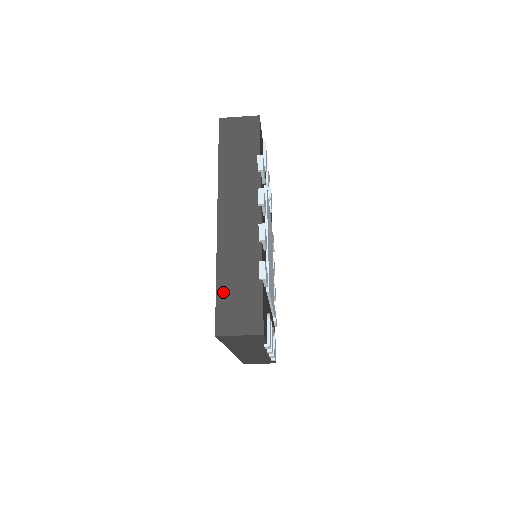
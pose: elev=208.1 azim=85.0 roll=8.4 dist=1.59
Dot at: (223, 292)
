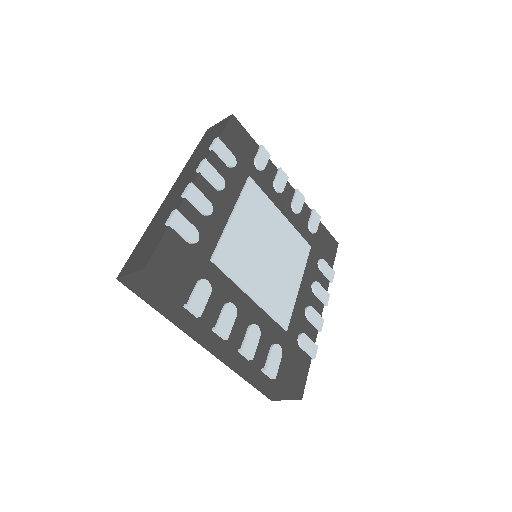
Dot at: (140, 244)
